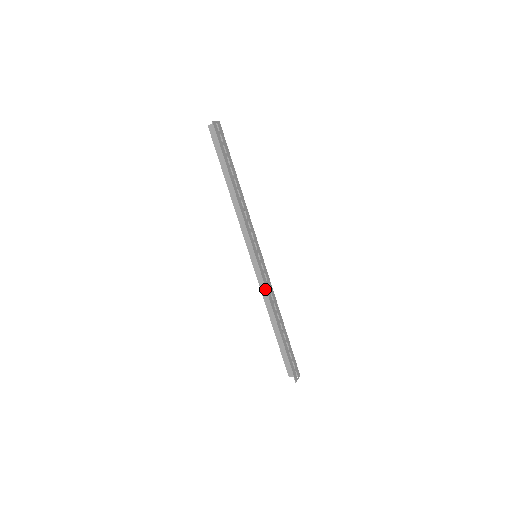
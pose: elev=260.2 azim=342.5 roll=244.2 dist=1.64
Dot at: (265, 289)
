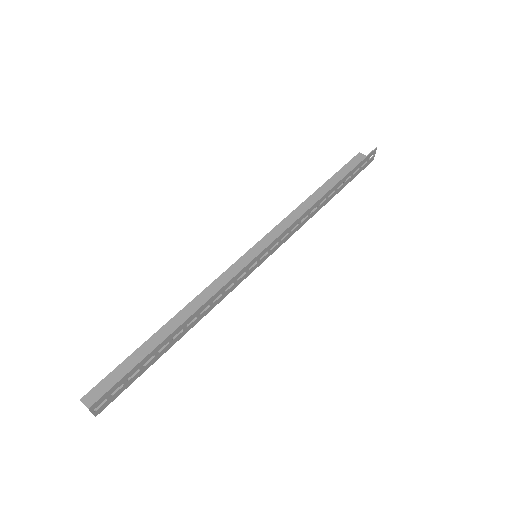
Dot at: (217, 288)
